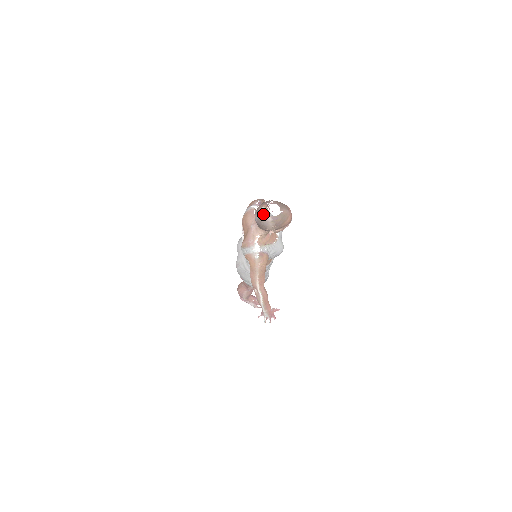
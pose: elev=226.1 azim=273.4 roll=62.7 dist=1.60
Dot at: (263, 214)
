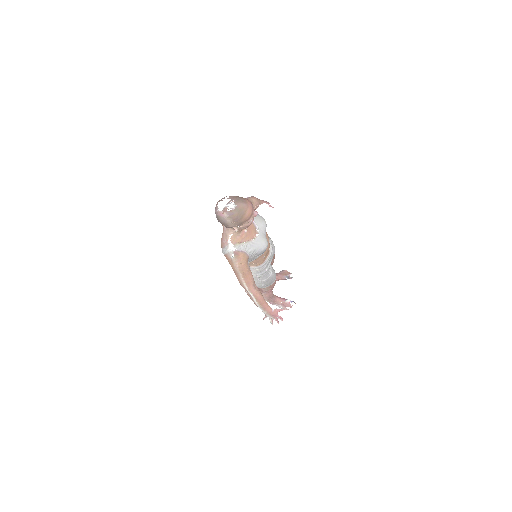
Dot at: (218, 211)
